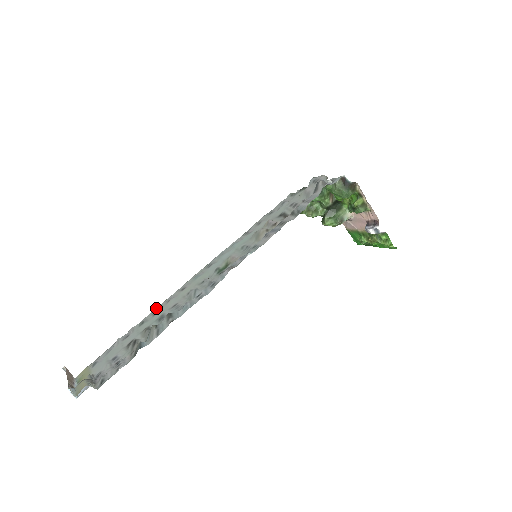
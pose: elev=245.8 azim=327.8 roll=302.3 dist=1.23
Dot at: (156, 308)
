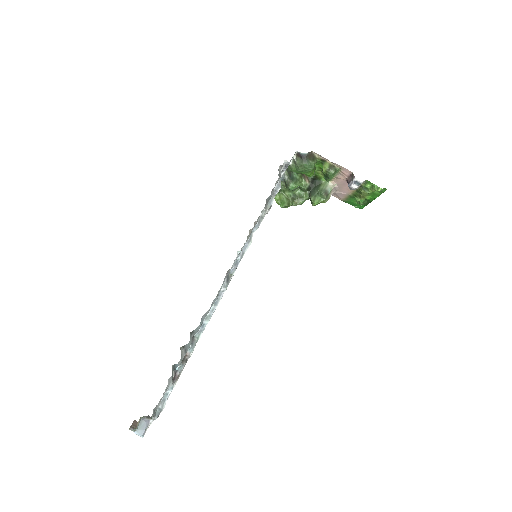
Dot at: occluded
